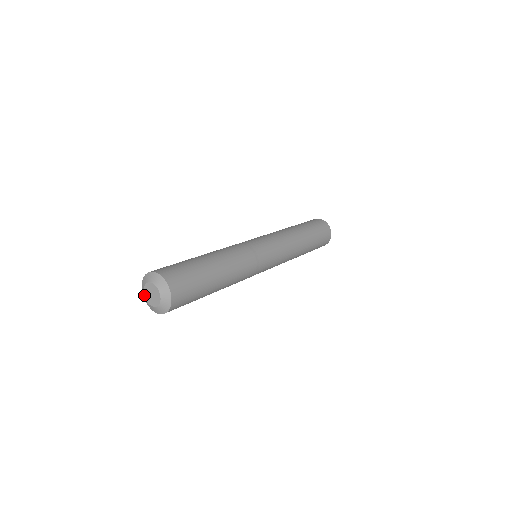
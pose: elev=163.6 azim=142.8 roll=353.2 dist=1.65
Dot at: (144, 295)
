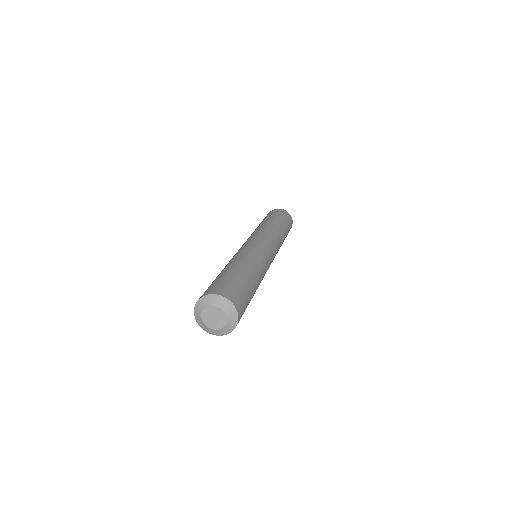
Dot at: (202, 319)
